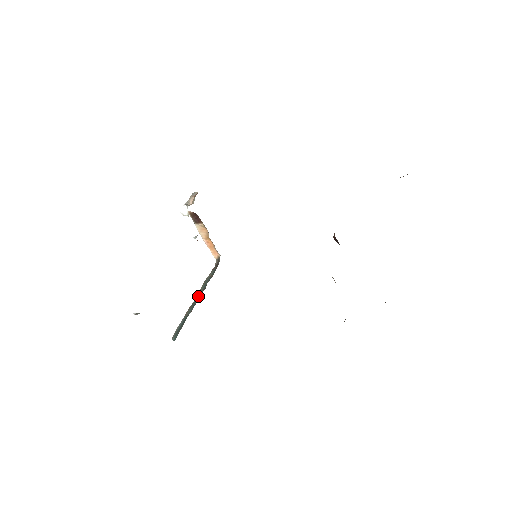
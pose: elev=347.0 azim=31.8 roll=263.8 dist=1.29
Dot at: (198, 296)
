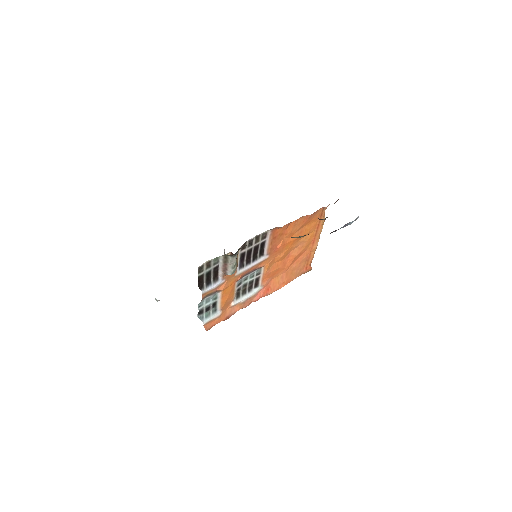
Dot at: occluded
